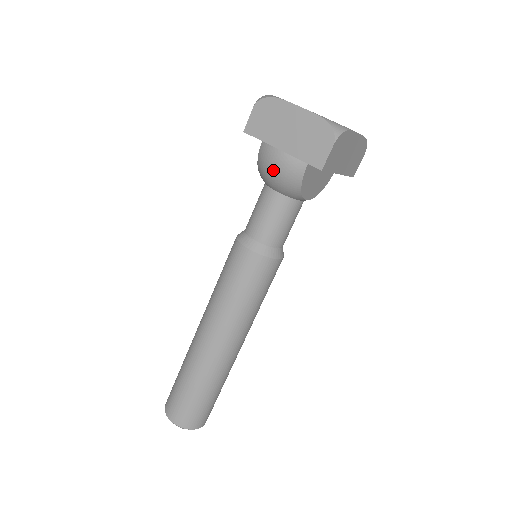
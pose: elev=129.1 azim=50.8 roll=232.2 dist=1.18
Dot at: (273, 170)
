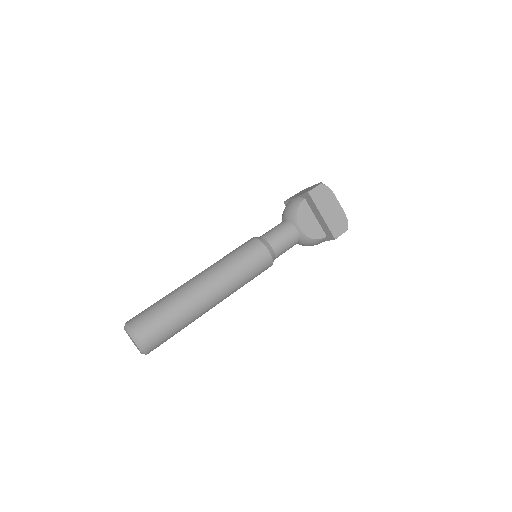
Dot at: (287, 205)
